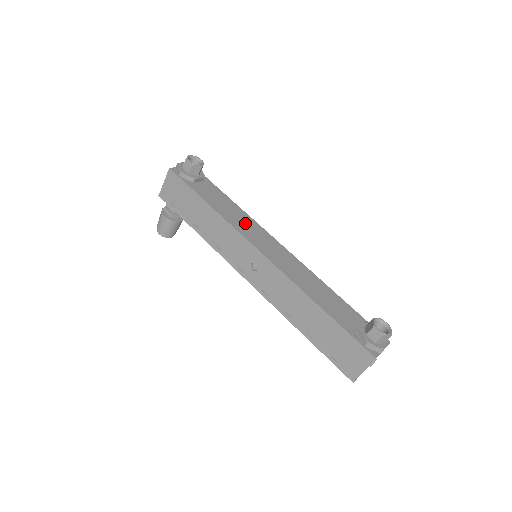
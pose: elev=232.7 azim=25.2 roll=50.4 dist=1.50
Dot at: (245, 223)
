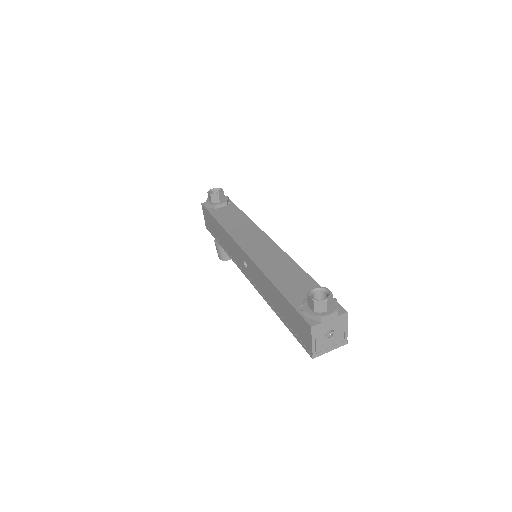
Dot at: (245, 230)
